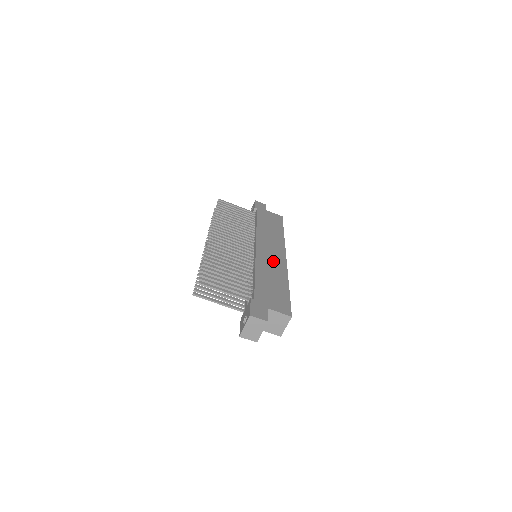
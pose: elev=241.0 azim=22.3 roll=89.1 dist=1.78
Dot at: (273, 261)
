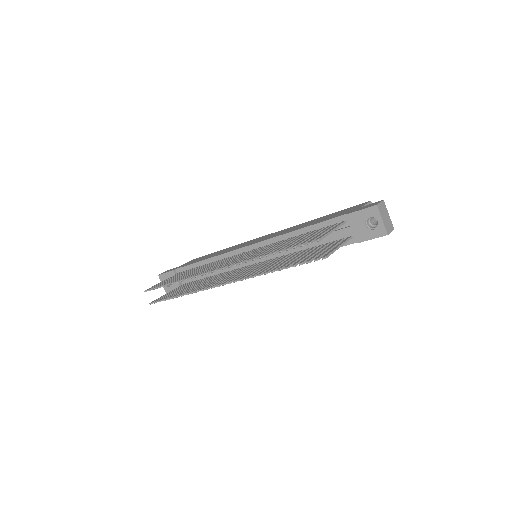
Dot at: (277, 233)
